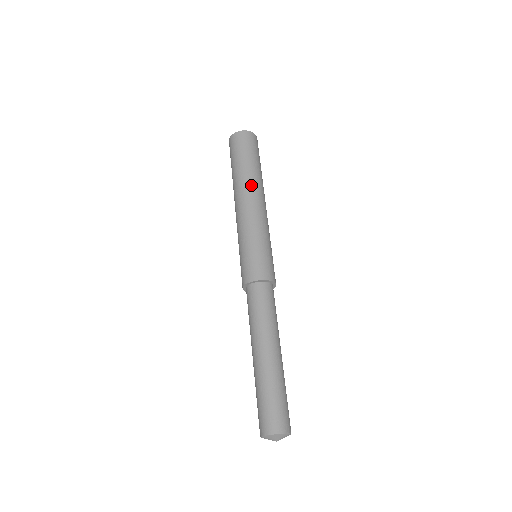
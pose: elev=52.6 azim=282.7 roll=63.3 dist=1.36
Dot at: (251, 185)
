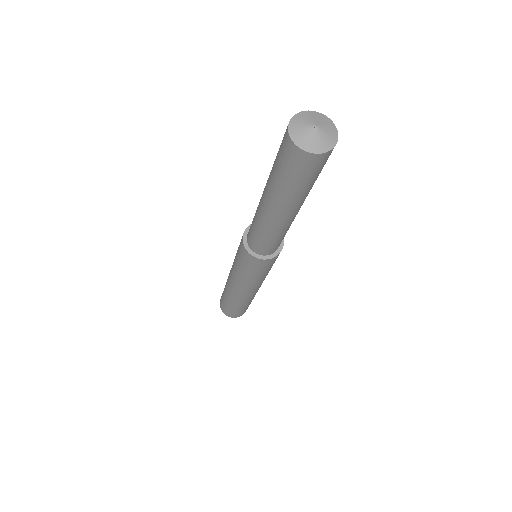
Dot at: occluded
